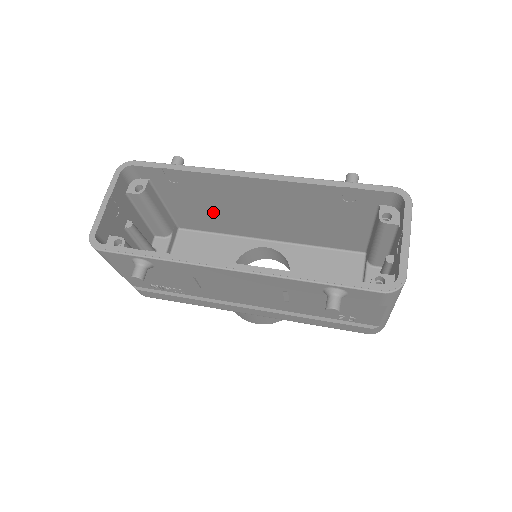
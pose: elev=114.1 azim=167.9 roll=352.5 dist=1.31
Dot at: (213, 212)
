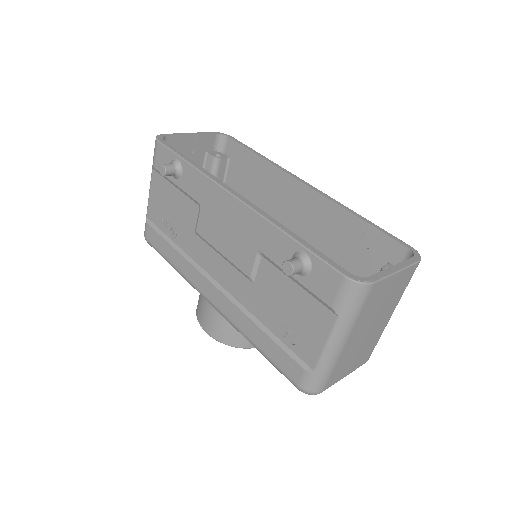
Dot at: occluded
